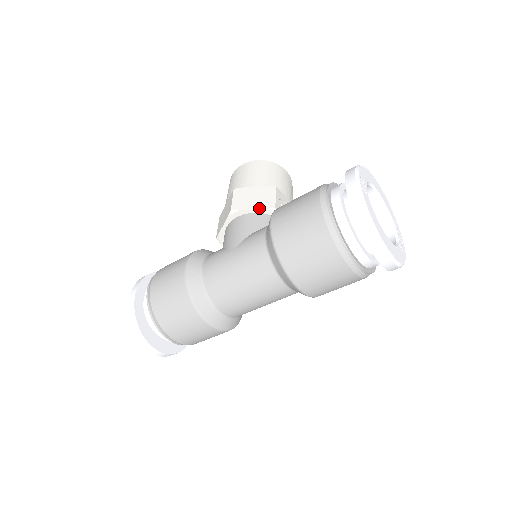
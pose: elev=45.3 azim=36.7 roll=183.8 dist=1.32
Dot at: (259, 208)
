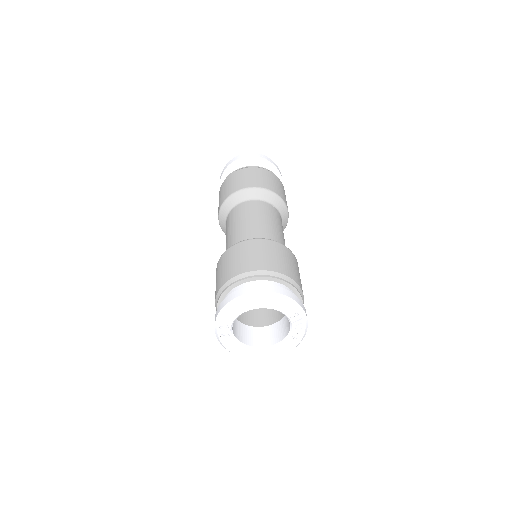
Dot at: occluded
